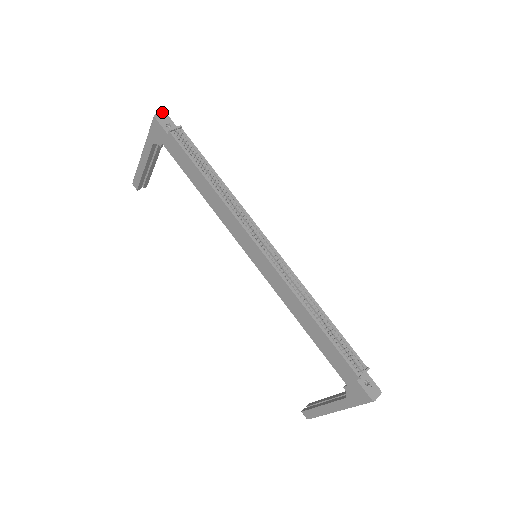
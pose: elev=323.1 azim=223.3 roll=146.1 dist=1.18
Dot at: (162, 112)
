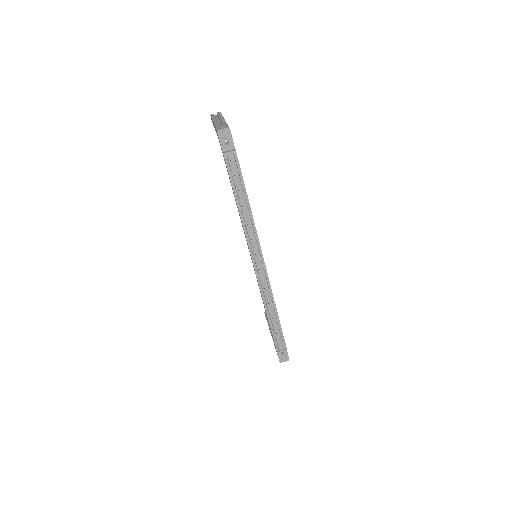
Dot at: (226, 128)
